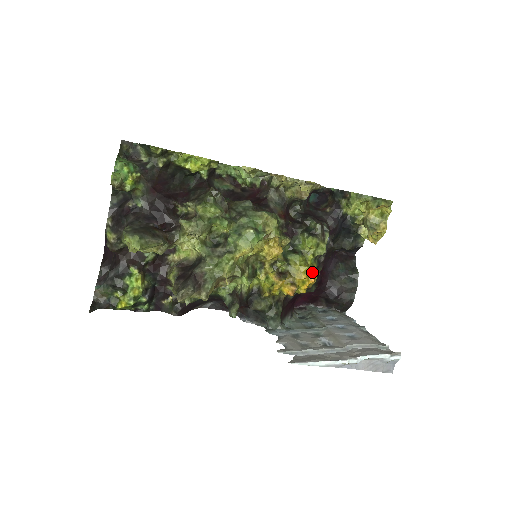
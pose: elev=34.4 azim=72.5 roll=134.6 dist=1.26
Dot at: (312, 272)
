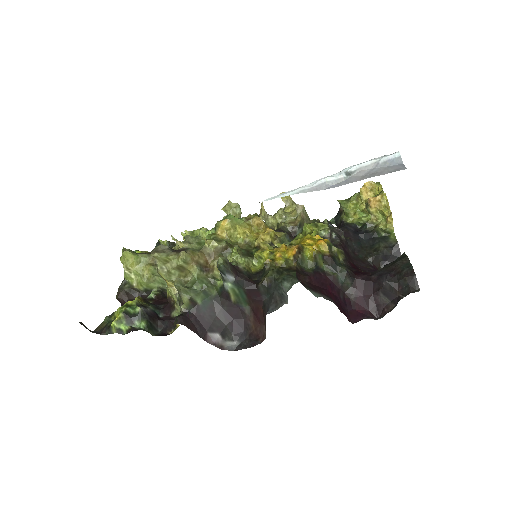
Dot at: (317, 236)
